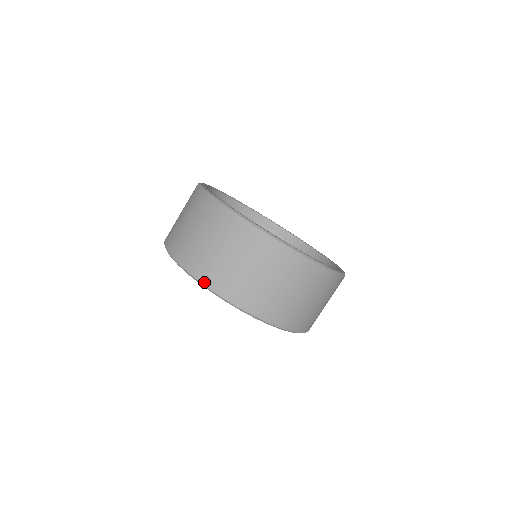
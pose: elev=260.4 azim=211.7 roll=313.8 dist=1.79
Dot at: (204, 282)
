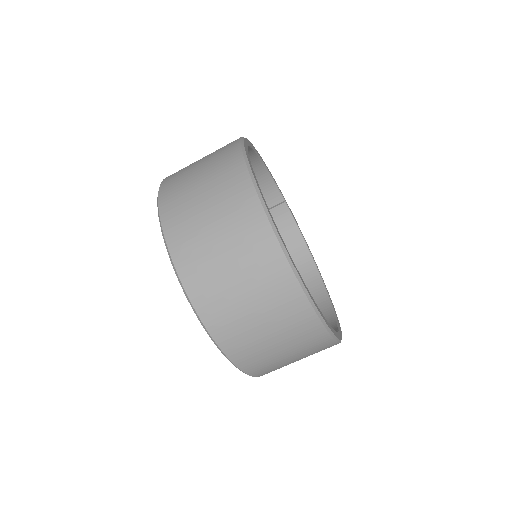
Dot at: (244, 369)
